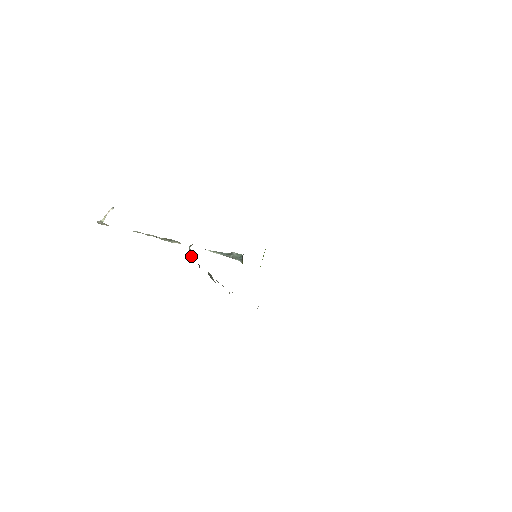
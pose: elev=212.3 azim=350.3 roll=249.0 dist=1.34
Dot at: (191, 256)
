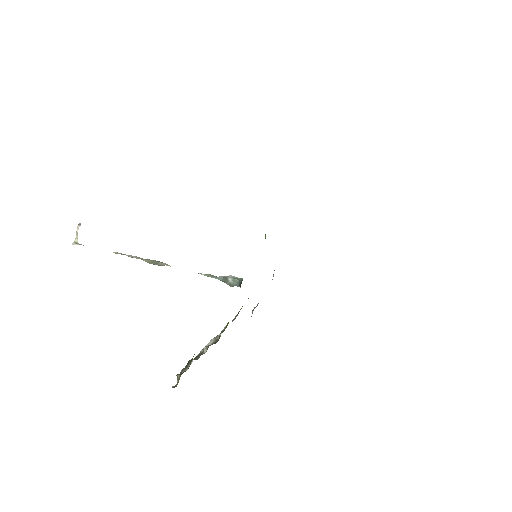
Dot at: (182, 372)
